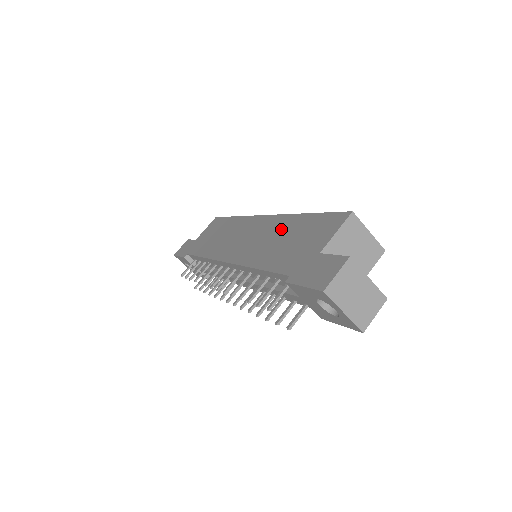
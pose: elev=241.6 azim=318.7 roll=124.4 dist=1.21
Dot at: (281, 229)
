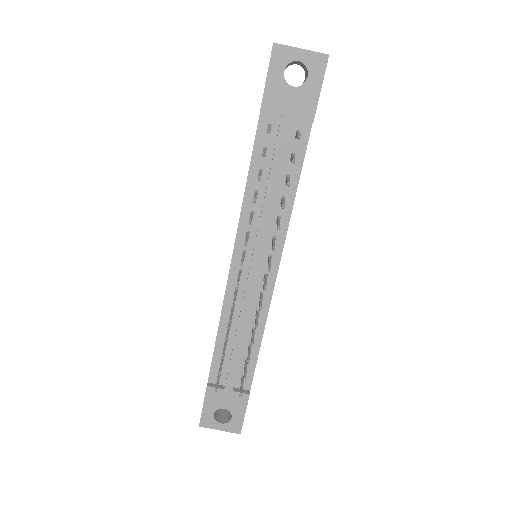
Dot at: occluded
